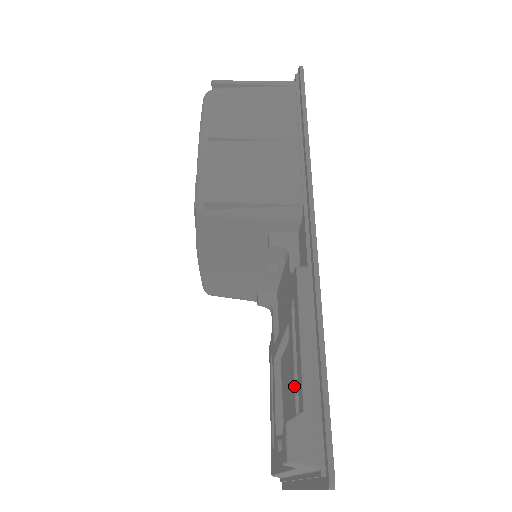
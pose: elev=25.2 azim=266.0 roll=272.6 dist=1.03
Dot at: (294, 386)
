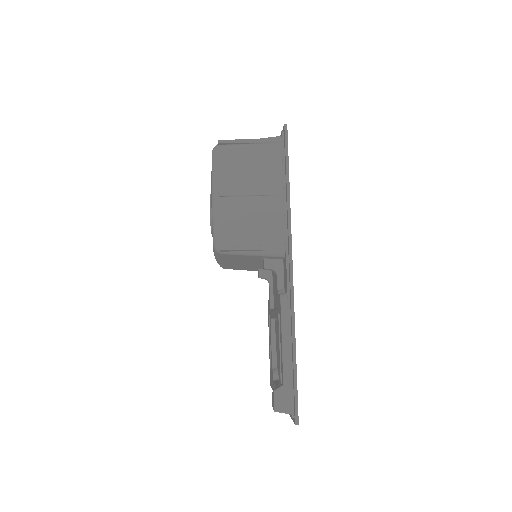
Dot at: (280, 362)
